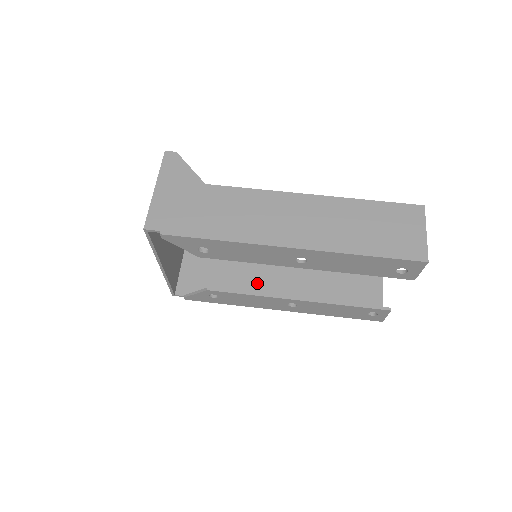
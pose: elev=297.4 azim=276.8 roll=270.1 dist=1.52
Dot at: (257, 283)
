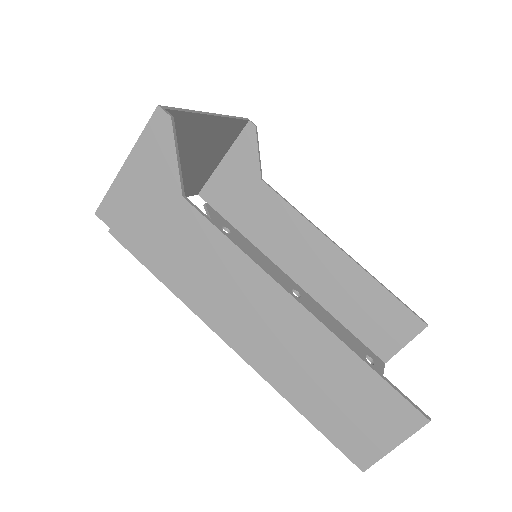
Dot at: (284, 238)
